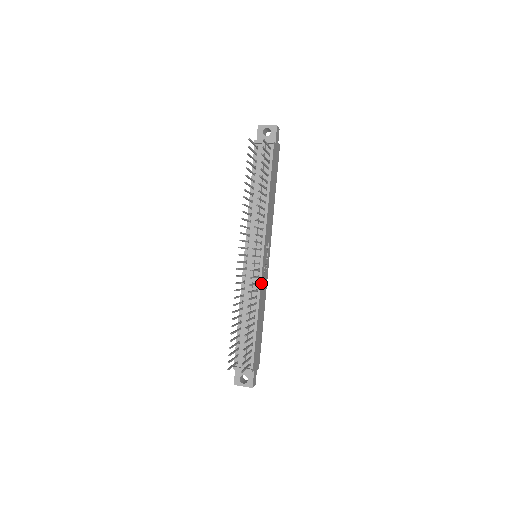
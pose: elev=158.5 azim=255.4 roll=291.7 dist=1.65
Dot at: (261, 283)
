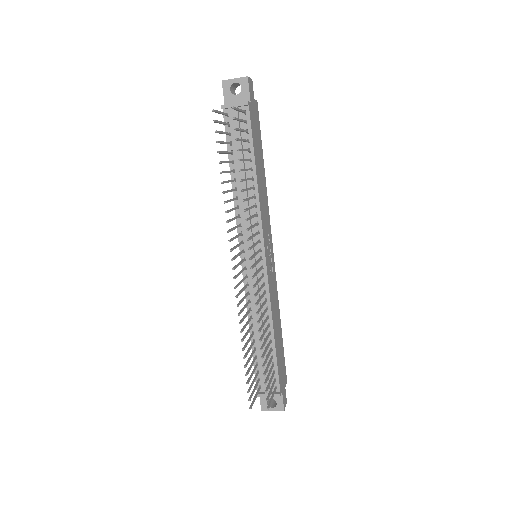
Dot at: (269, 290)
